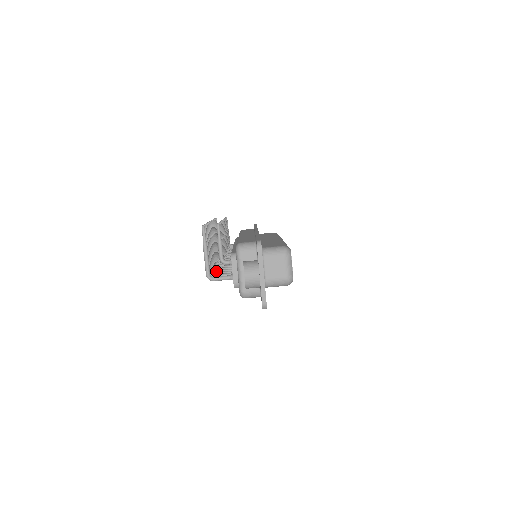
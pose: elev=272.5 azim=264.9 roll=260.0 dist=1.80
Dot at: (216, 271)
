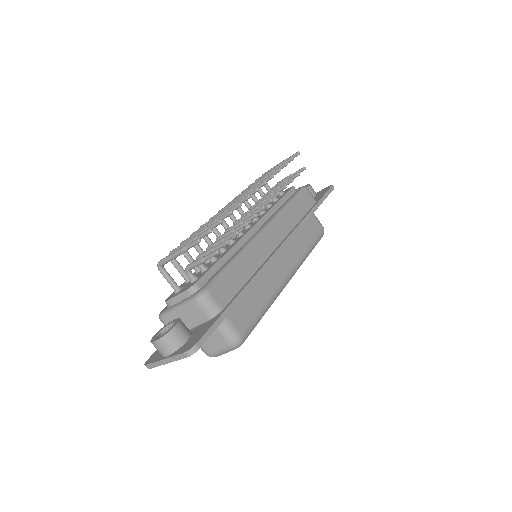
Dot at: occluded
